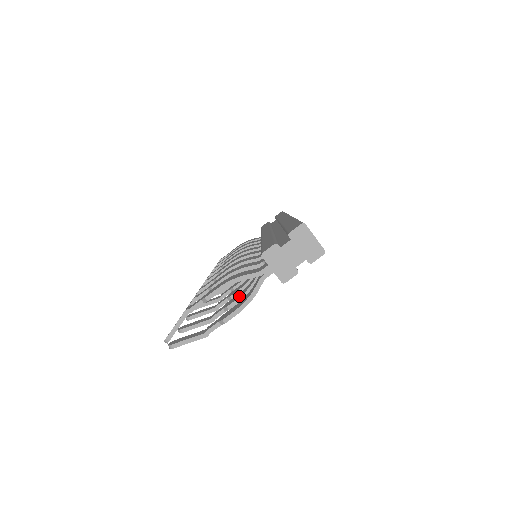
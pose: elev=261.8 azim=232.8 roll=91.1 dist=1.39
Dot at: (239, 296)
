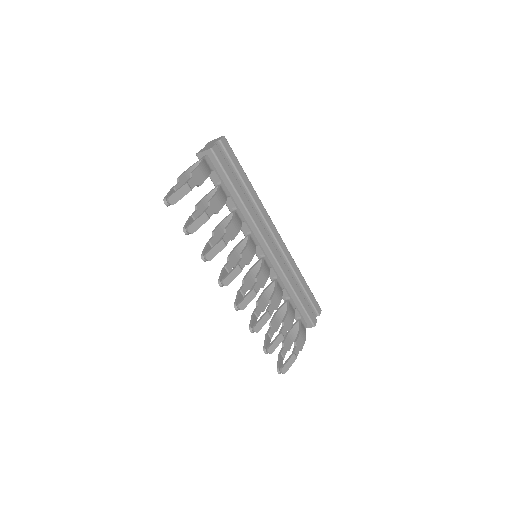
Dot at: (214, 198)
